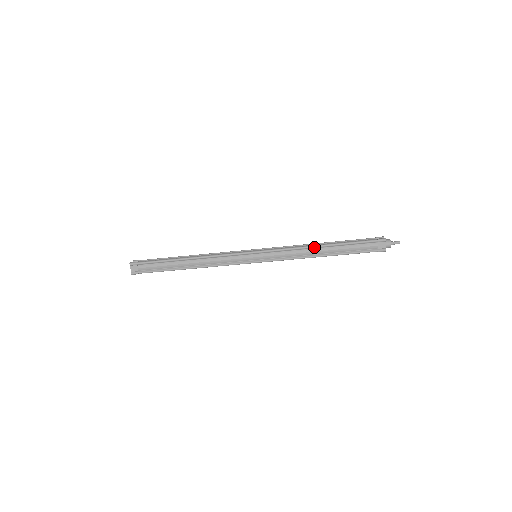
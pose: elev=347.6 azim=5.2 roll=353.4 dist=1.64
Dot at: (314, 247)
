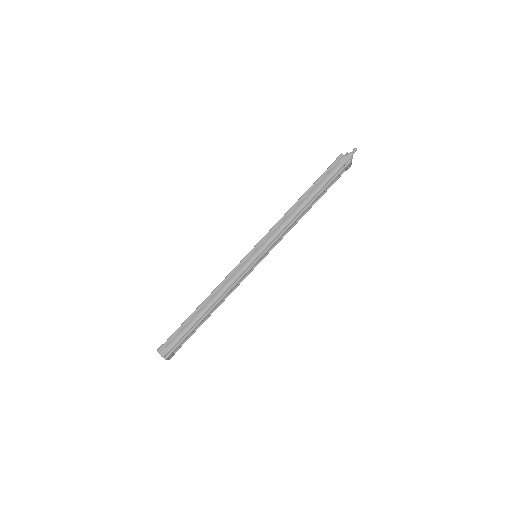
Dot at: (293, 207)
